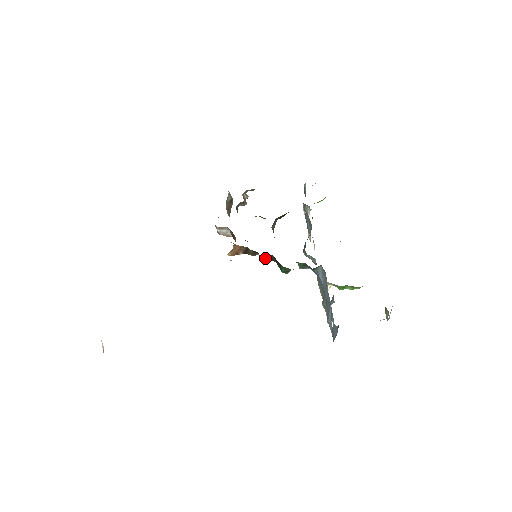
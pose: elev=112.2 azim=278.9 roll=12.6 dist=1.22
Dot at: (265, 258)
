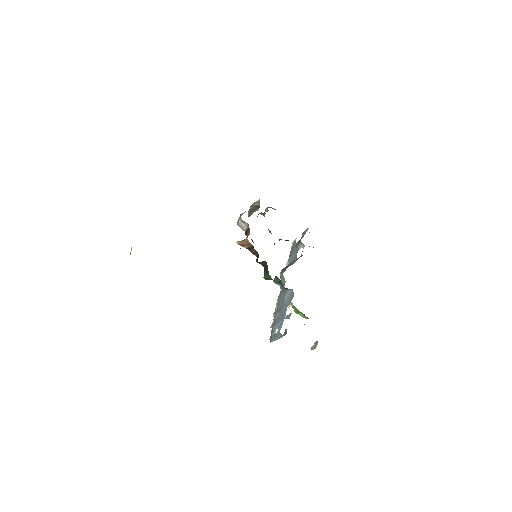
Dot at: occluded
